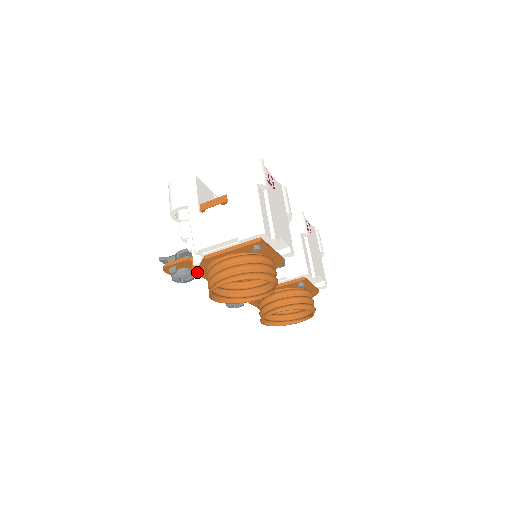
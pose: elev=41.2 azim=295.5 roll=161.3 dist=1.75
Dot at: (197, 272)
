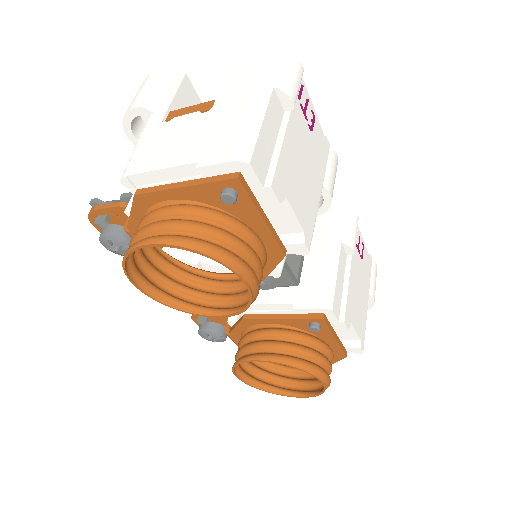
Dot at: (127, 227)
